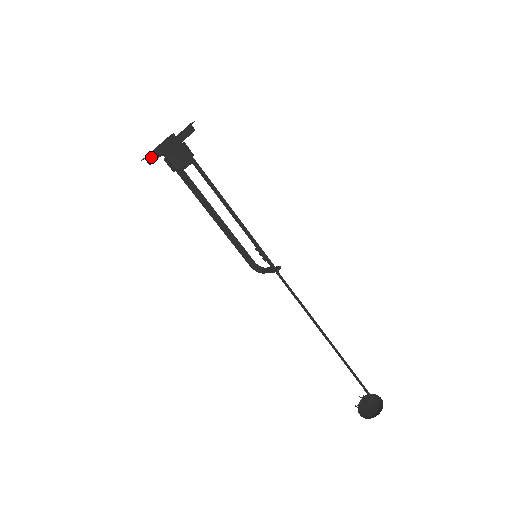
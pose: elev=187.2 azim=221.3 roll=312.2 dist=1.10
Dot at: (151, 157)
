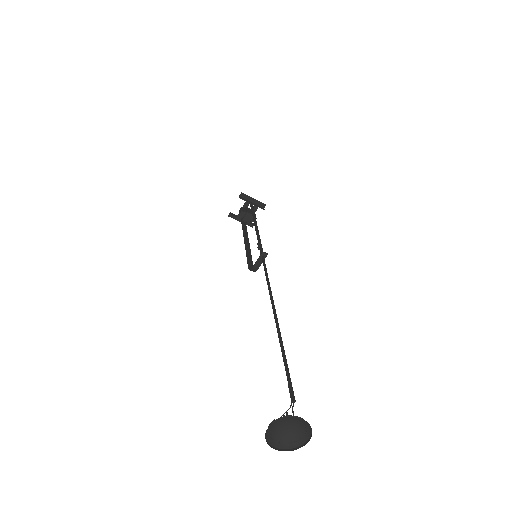
Dot at: (234, 215)
